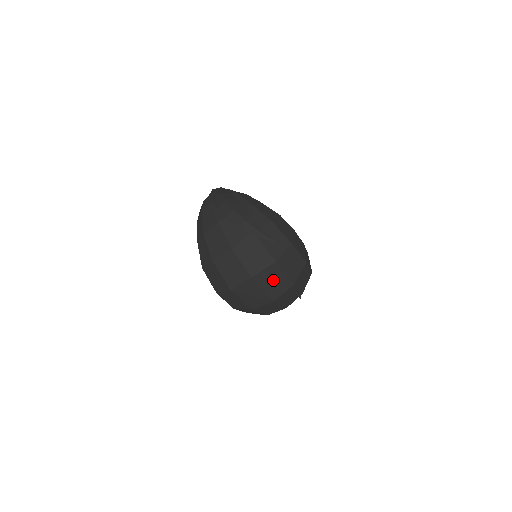
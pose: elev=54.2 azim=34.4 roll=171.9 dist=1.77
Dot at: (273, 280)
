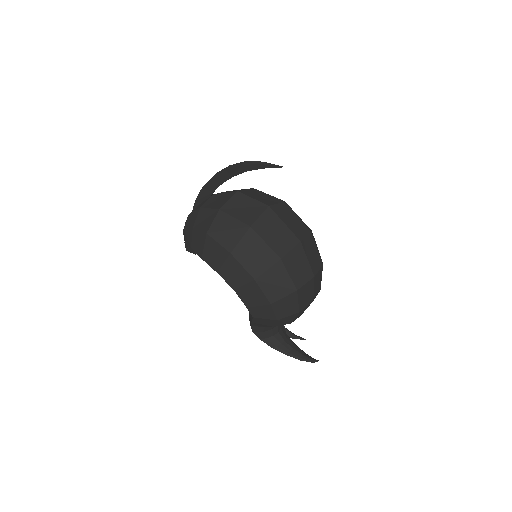
Dot at: (290, 218)
